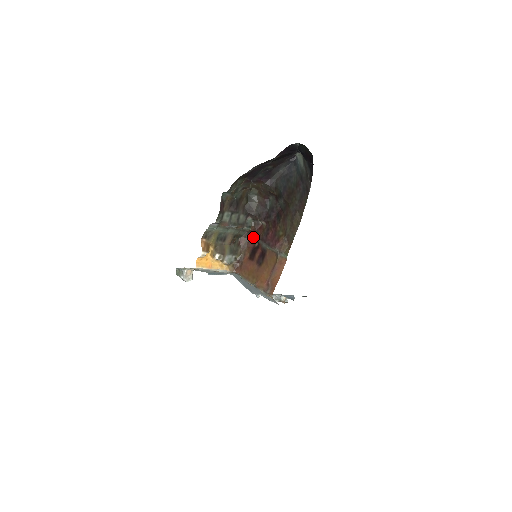
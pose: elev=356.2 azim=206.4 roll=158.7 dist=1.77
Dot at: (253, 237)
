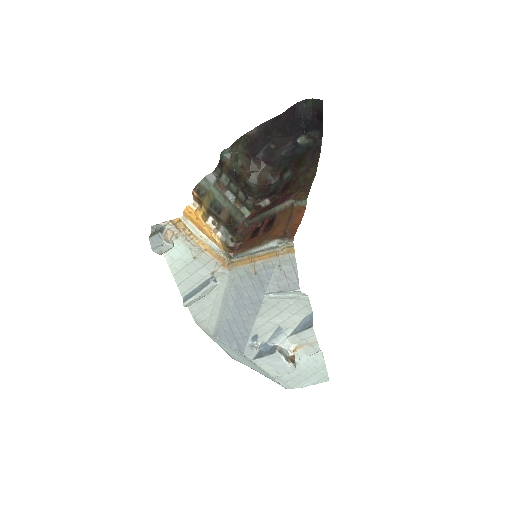
Dot at: (254, 219)
